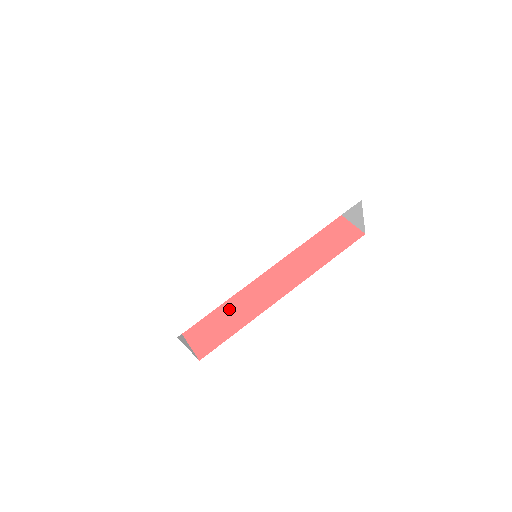
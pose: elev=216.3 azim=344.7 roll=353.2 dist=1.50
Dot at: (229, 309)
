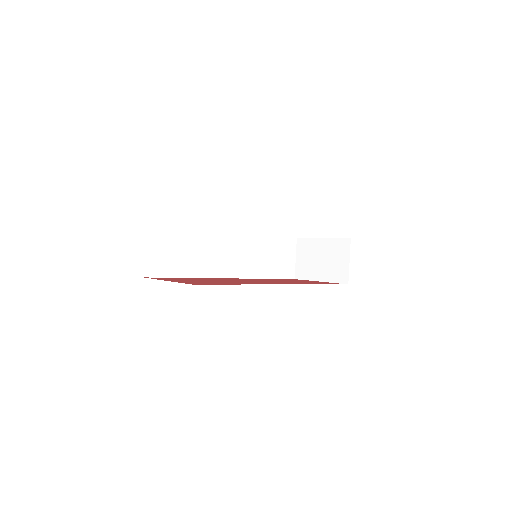
Dot at: (223, 282)
